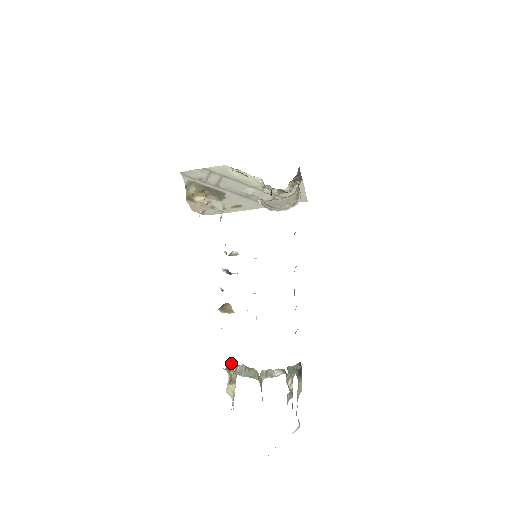
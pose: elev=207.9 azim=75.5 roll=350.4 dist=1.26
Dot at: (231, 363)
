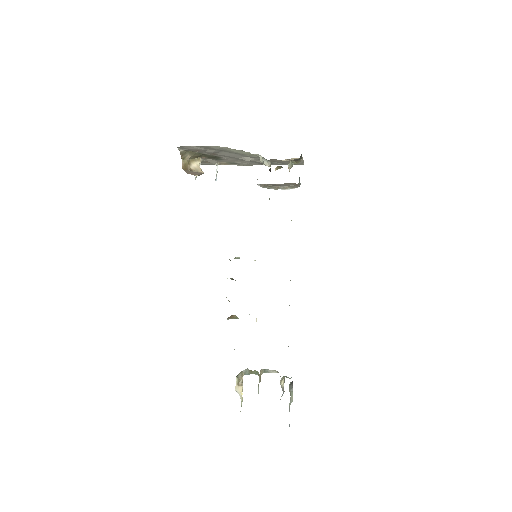
Dot at: (239, 373)
